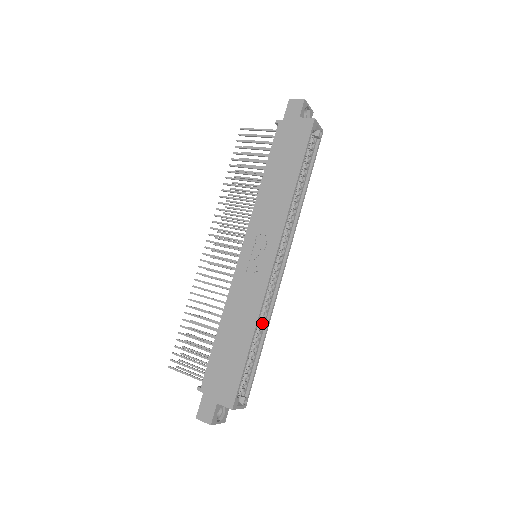
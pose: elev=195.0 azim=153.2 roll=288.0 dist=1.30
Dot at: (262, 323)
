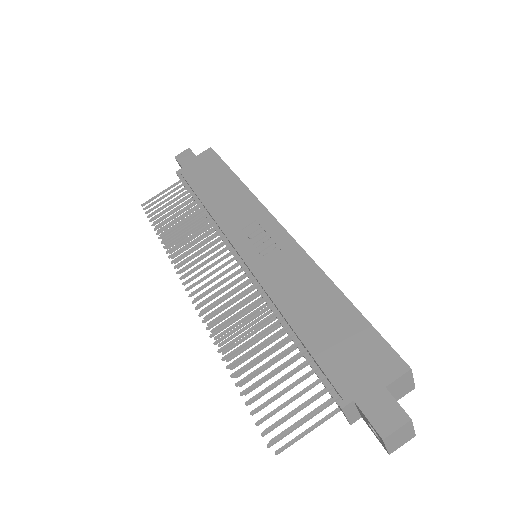
Dot at: occluded
